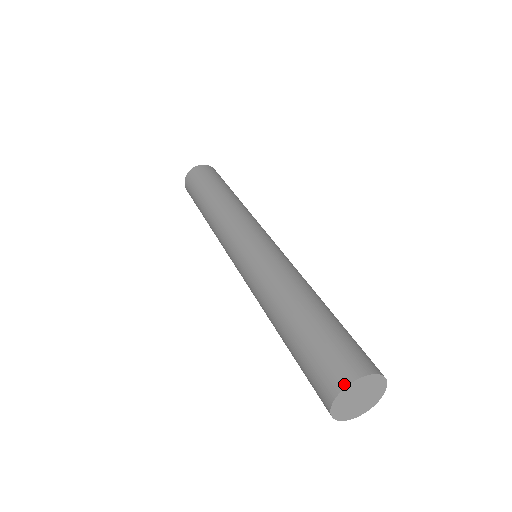
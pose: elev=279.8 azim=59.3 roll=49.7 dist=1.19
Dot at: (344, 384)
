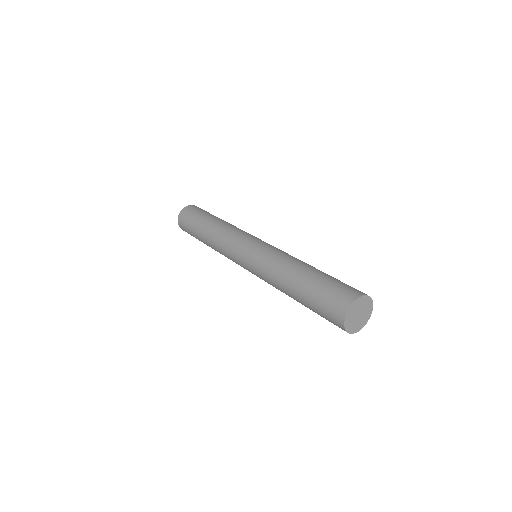
Dot at: (342, 321)
